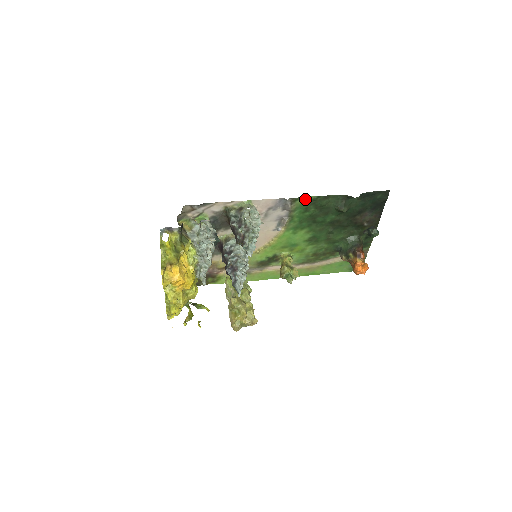
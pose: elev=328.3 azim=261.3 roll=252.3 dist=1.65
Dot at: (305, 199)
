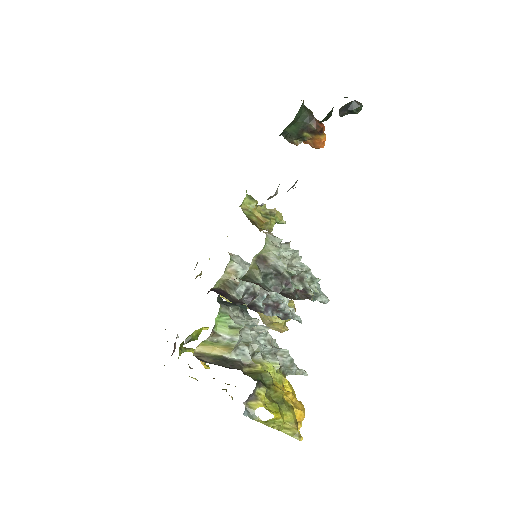
Dot at: occluded
